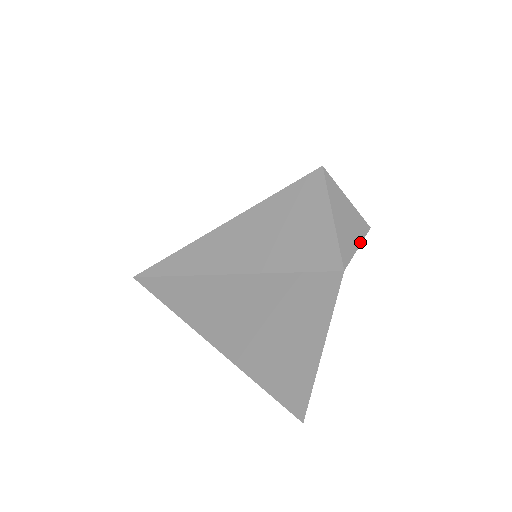
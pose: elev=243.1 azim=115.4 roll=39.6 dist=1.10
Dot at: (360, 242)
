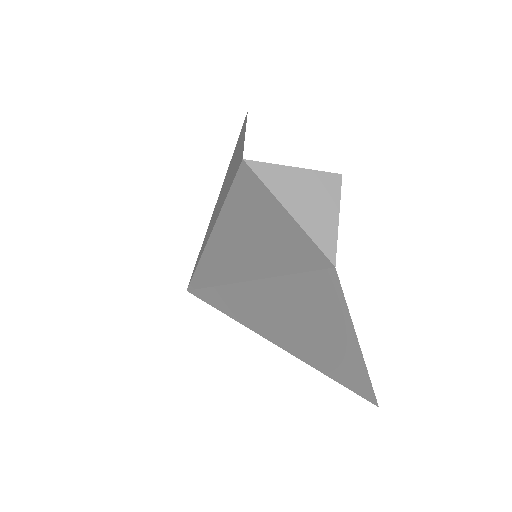
Dot at: (337, 210)
